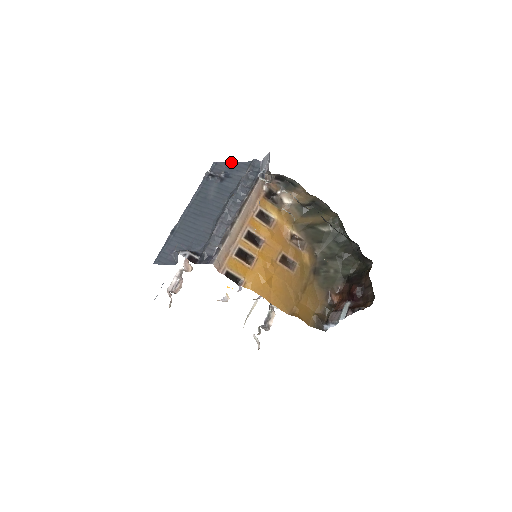
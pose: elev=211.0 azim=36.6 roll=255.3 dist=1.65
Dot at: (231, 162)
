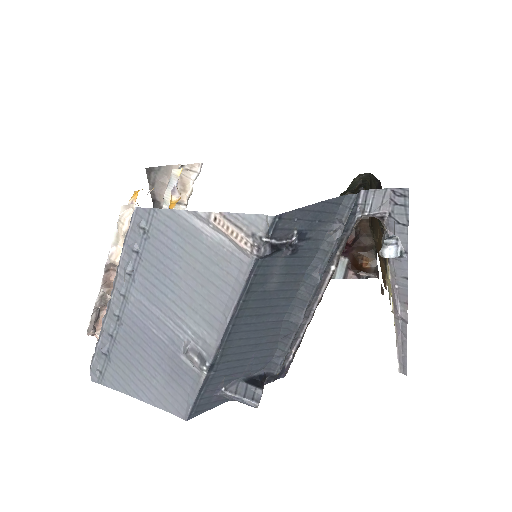
Dot at: (310, 205)
